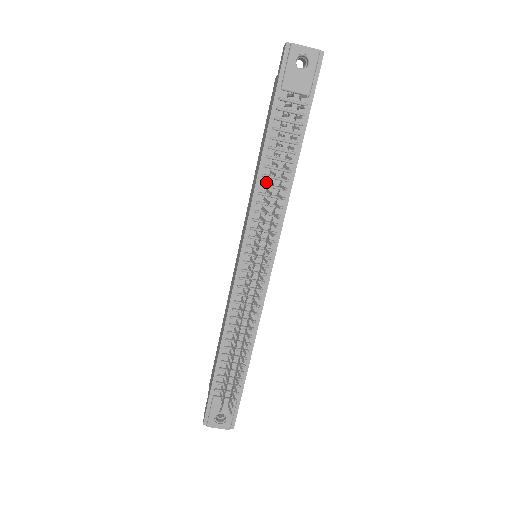
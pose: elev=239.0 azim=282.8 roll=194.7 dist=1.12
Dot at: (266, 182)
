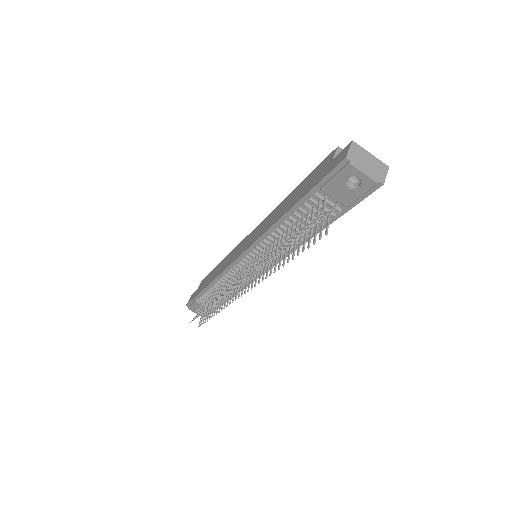
Dot at: (278, 233)
